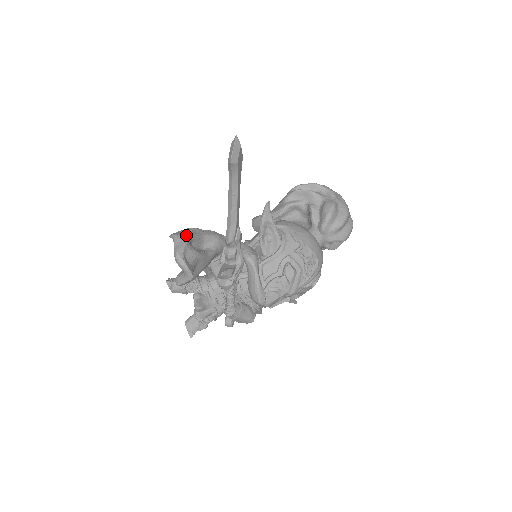
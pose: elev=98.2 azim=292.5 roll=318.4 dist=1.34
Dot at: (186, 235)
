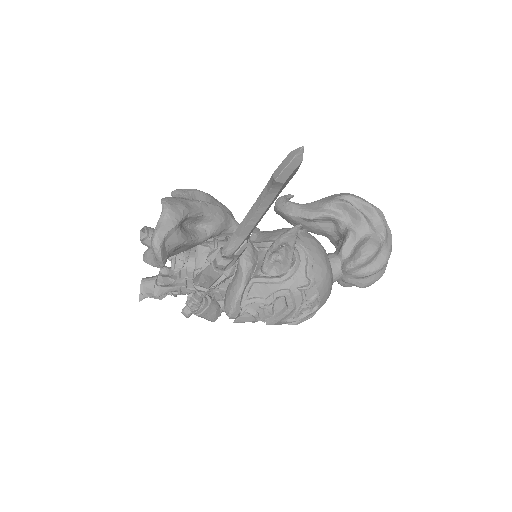
Dot at: (181, 211)
